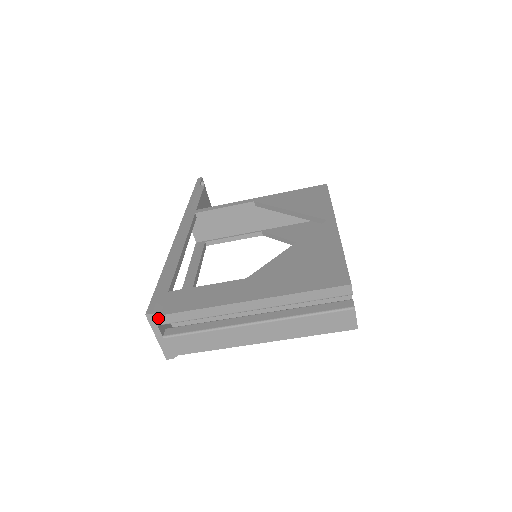
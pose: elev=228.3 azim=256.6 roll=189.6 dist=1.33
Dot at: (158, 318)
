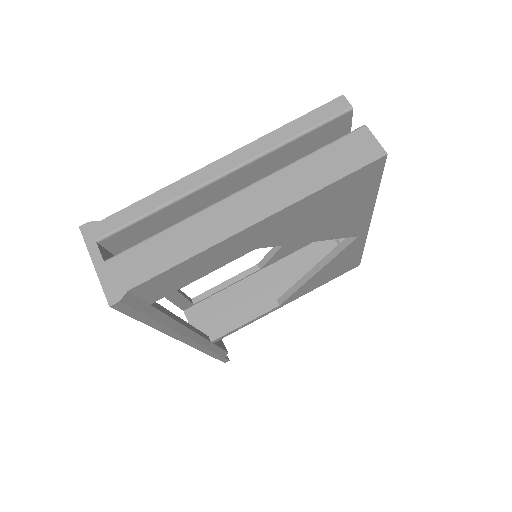
Dot at: (96, 227)
